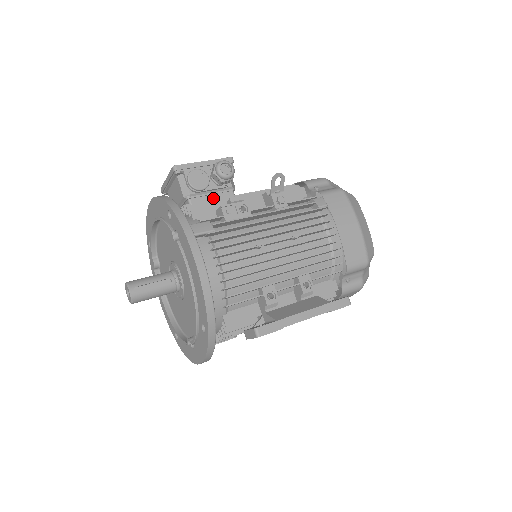
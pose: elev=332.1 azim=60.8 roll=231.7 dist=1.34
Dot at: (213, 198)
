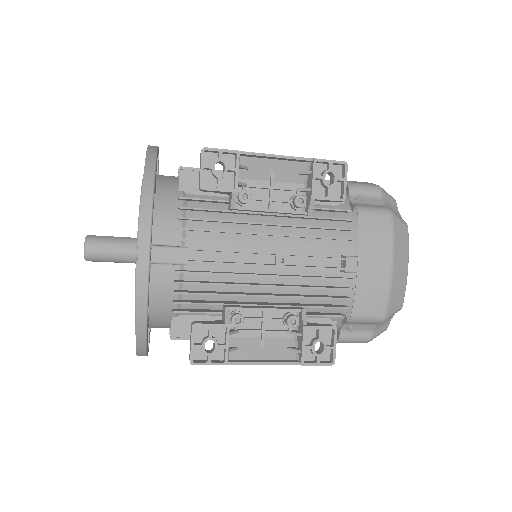
Dot at: occluded
